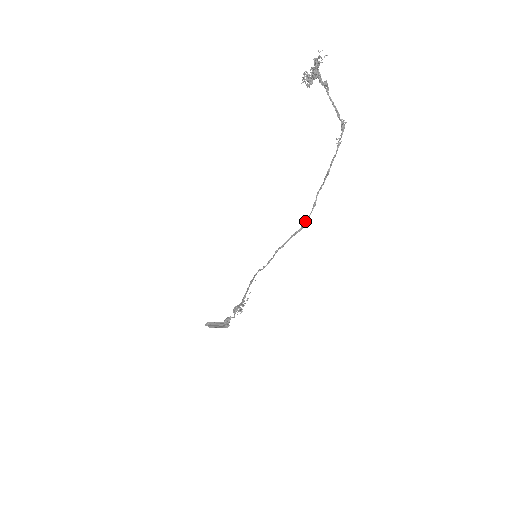
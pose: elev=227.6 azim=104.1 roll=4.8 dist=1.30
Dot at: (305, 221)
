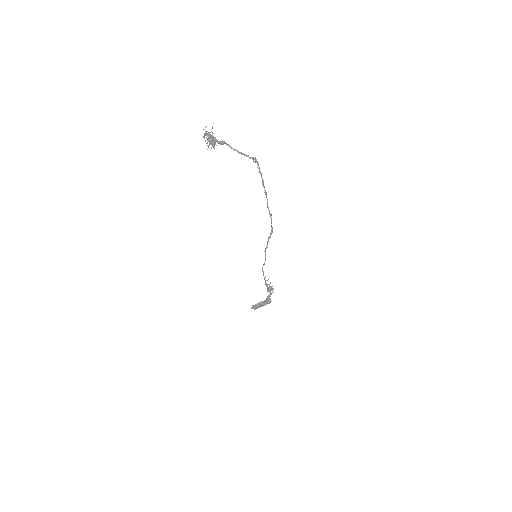
Dot at: (271, 227)
